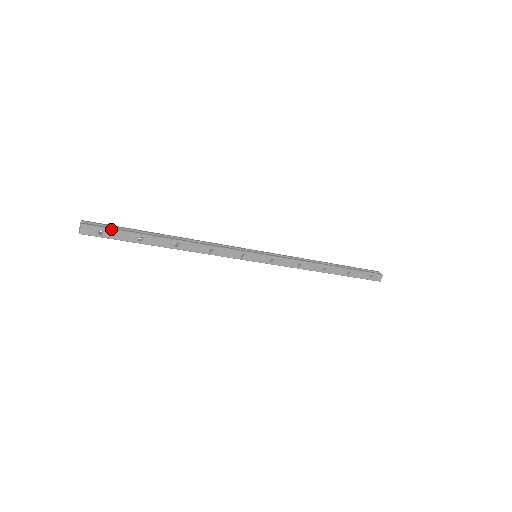
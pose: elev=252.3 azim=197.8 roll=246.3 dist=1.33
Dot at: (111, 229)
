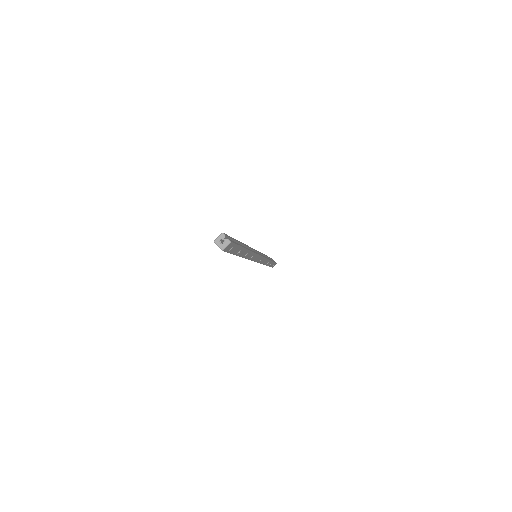
Dot at: (237, 245)
